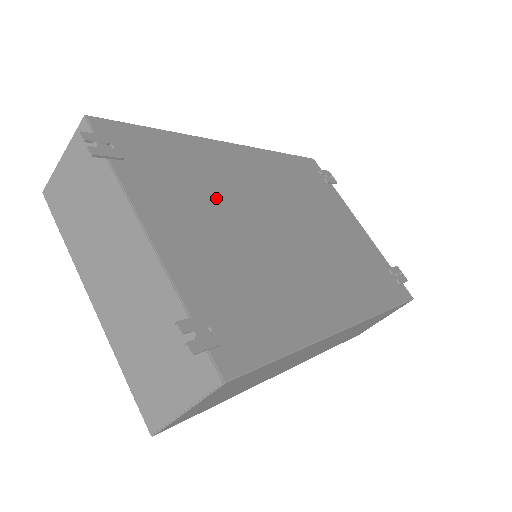
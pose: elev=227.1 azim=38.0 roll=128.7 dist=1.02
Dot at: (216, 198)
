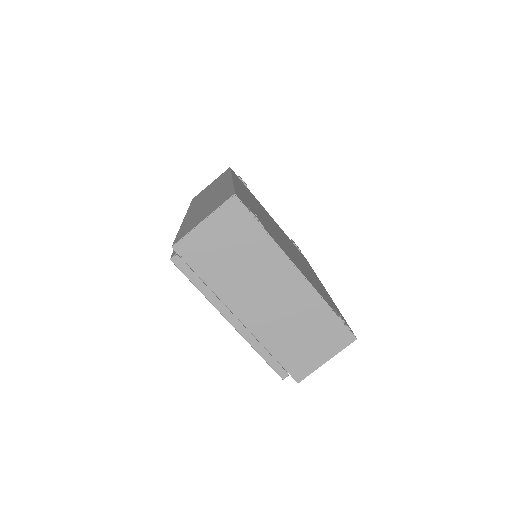
Dot at: (272, 230)
